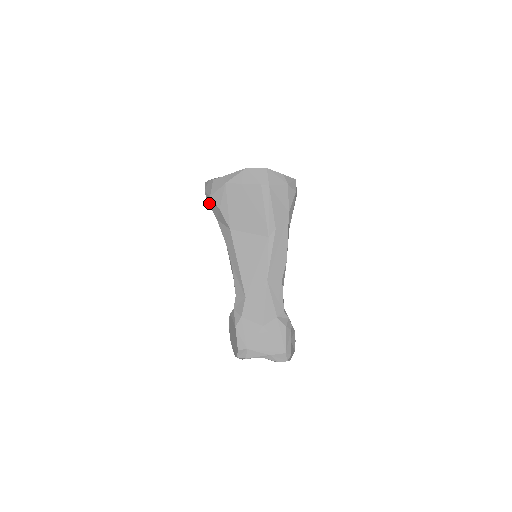
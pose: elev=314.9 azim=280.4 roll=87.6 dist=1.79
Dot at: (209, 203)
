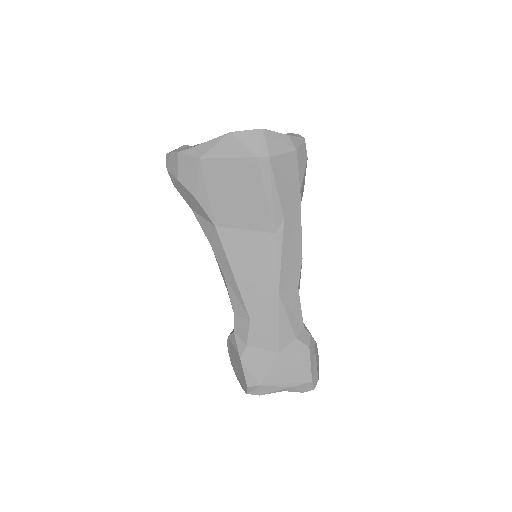
Dot at: (176, 187)
